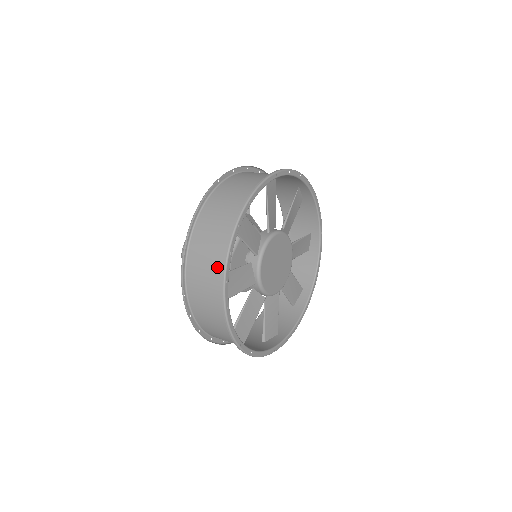
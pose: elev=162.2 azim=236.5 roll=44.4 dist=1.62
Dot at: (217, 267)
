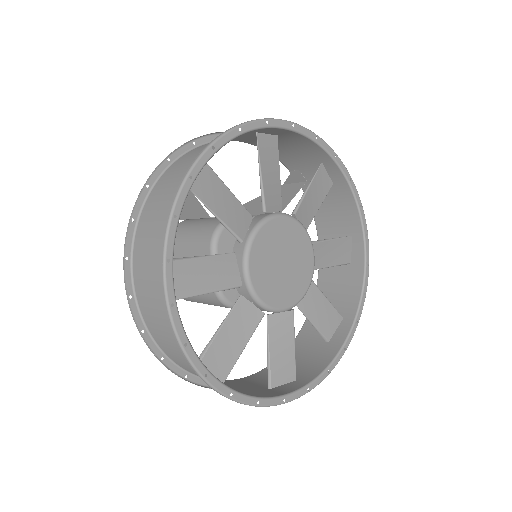
Dot at: occluded
